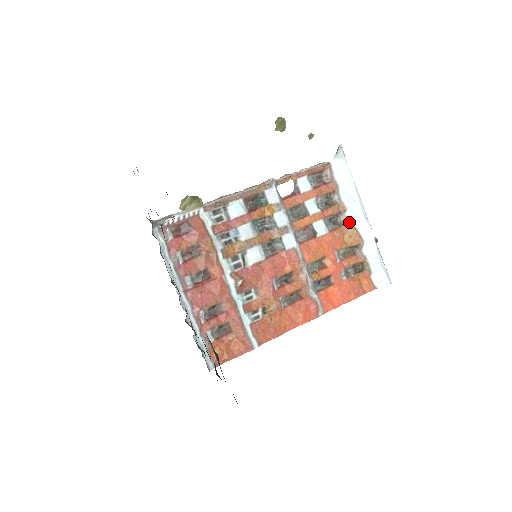
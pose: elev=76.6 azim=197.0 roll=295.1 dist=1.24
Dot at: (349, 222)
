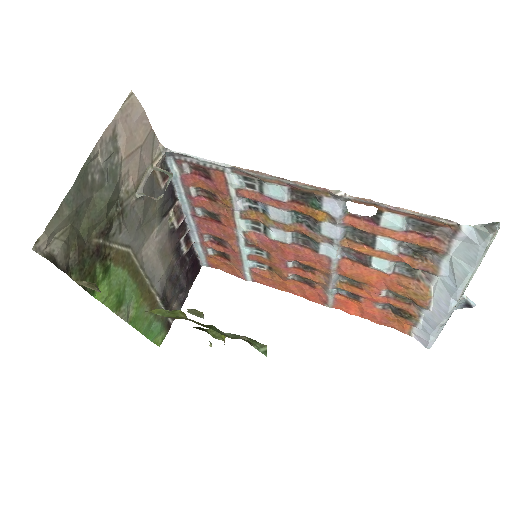
Dot at: (430, 284)
